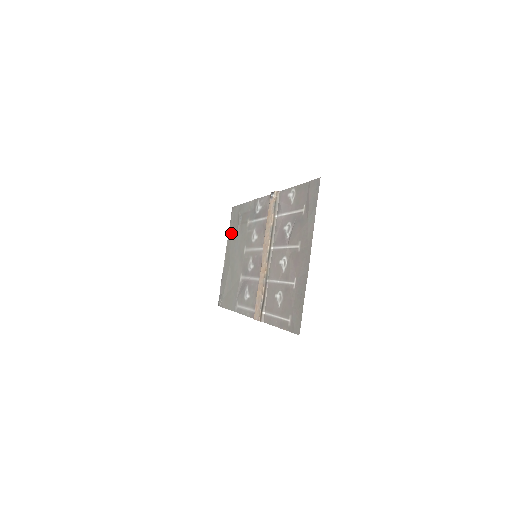
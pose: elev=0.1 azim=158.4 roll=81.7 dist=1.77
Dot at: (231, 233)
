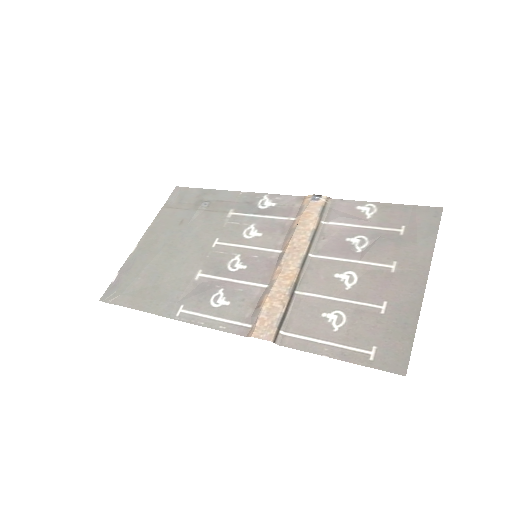
Dot at: (169, 214)
